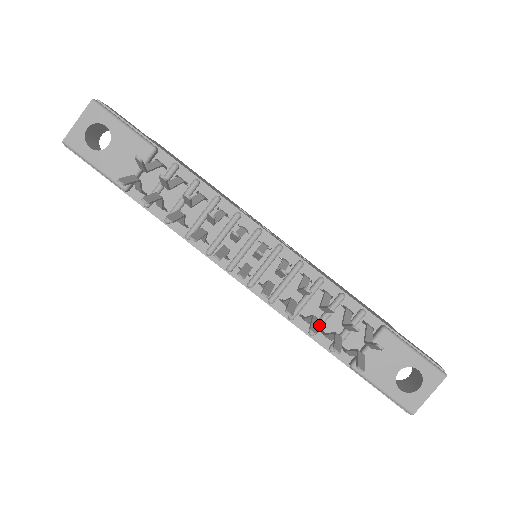
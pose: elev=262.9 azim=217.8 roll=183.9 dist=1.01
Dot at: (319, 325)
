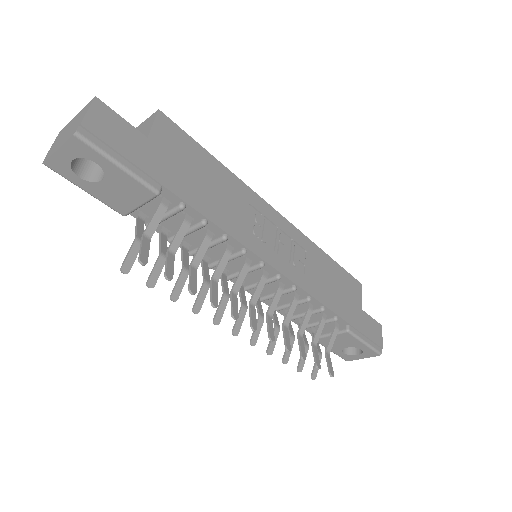
Dot at: (296, 318)
